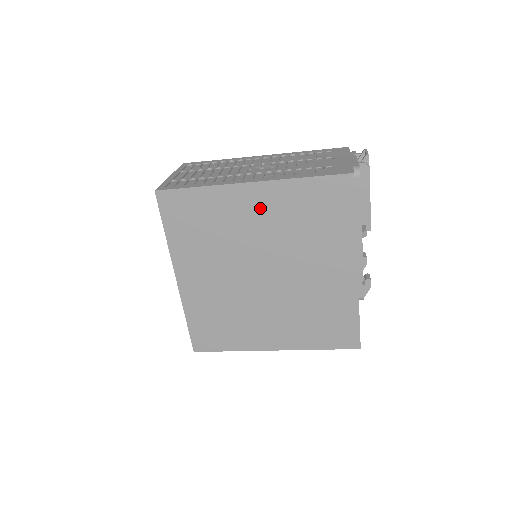
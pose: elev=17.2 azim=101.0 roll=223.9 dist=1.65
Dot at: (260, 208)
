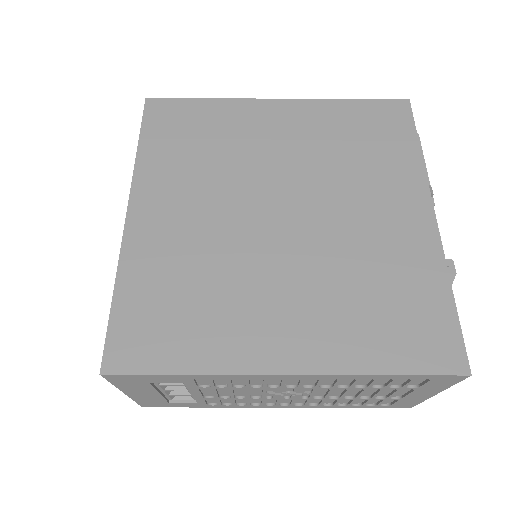
Dot at: (287, 126)
